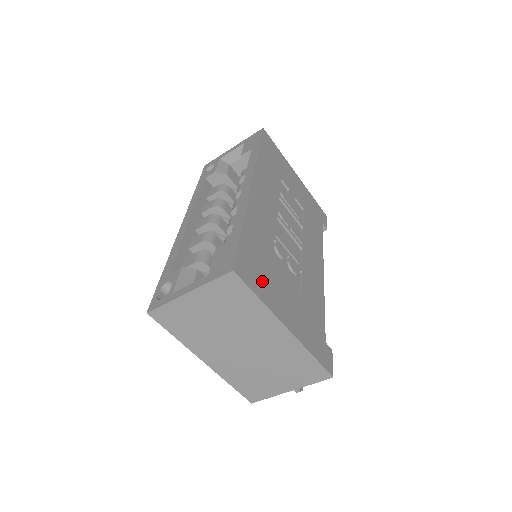
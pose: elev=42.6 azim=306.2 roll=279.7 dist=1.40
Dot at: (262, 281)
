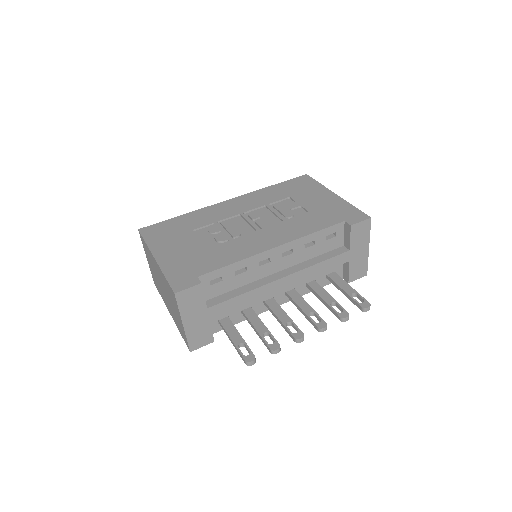
Dot at: (161, 237)
